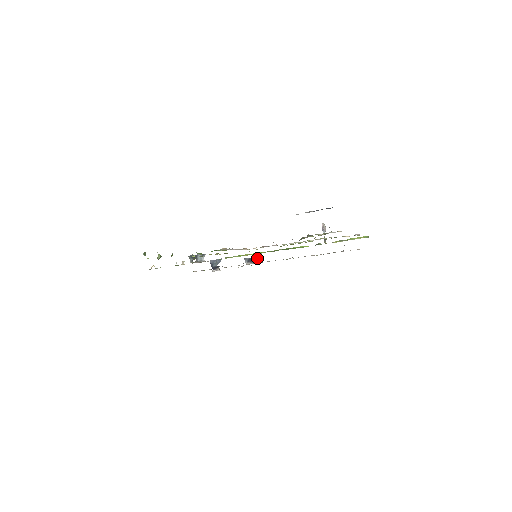
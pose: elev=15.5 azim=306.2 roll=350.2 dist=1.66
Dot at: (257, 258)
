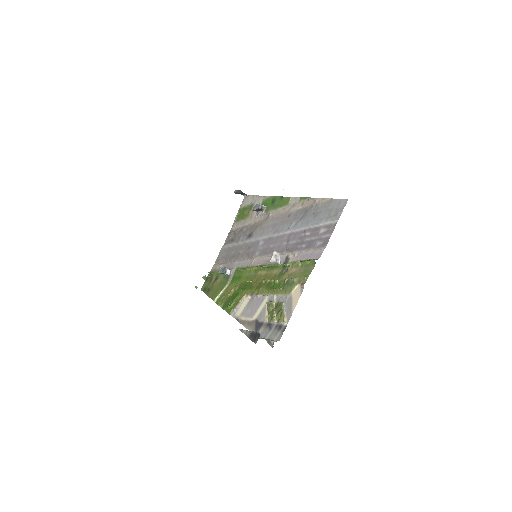
Dot at: (260, 207)
